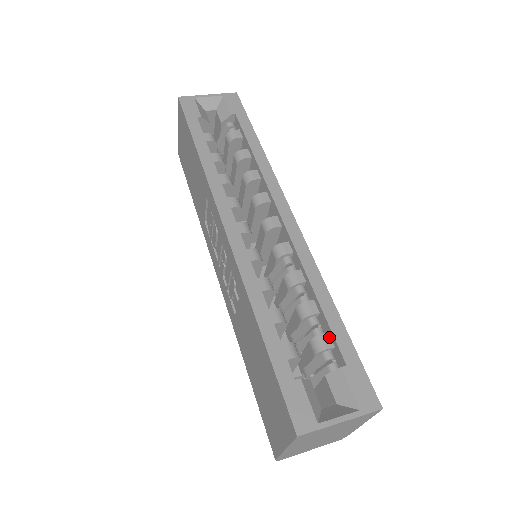
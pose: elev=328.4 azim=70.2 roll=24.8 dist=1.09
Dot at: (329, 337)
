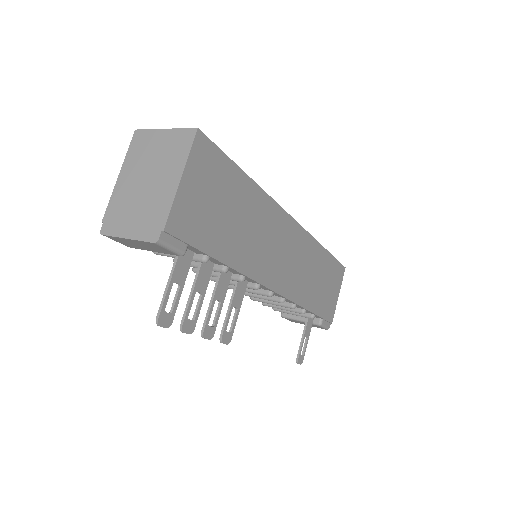
Dot at: occluded
